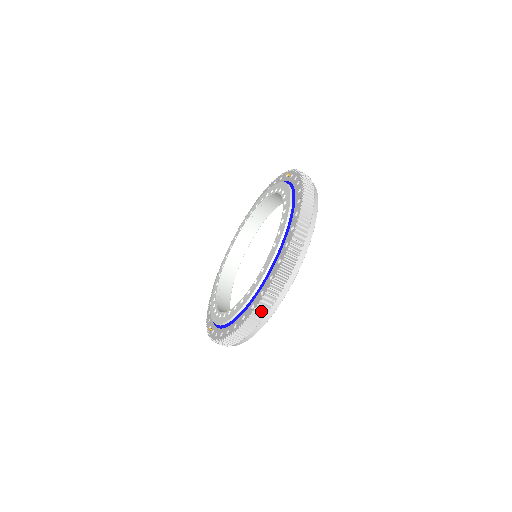
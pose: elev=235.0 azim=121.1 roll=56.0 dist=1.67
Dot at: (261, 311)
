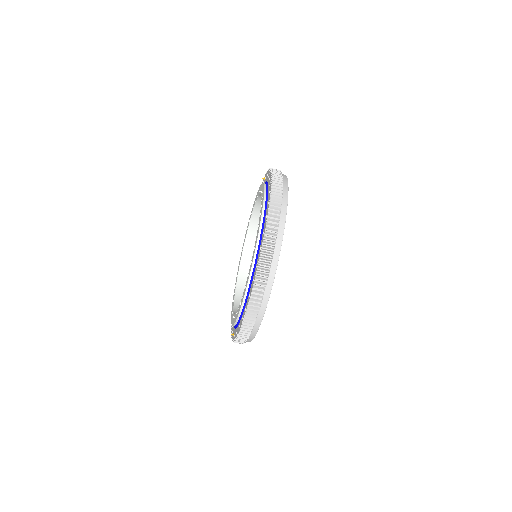
Dot at: (261, 282)
